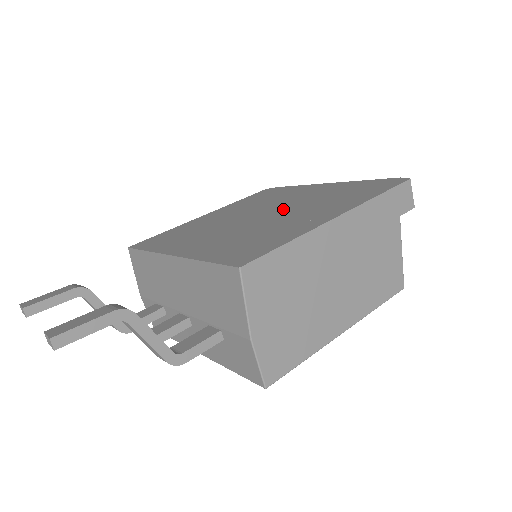
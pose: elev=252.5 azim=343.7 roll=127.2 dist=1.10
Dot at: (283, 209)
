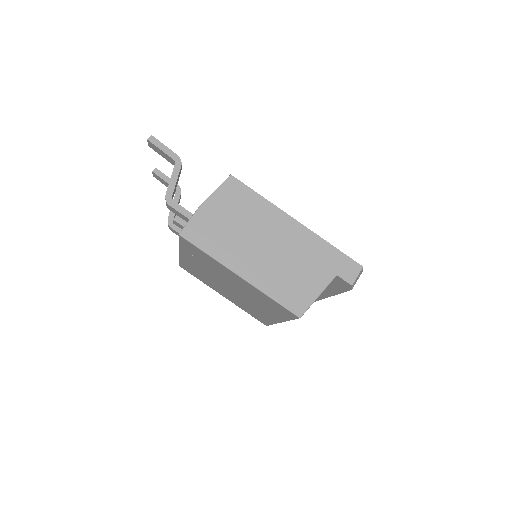
Dot at: occluded
